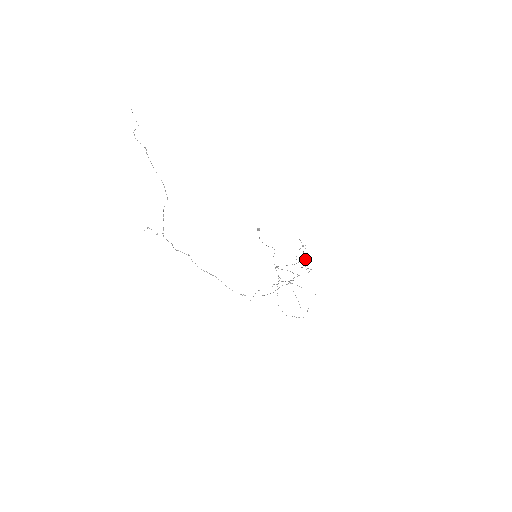
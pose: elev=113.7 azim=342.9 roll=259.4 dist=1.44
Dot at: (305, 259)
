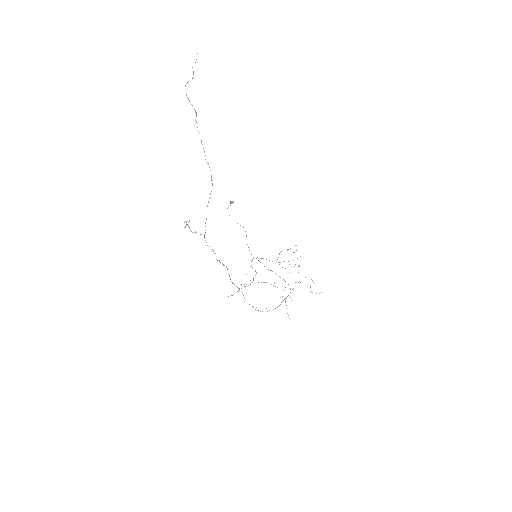
Dot at: occluded
